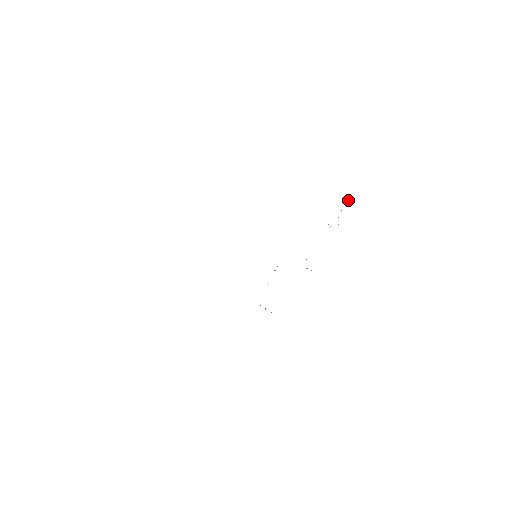
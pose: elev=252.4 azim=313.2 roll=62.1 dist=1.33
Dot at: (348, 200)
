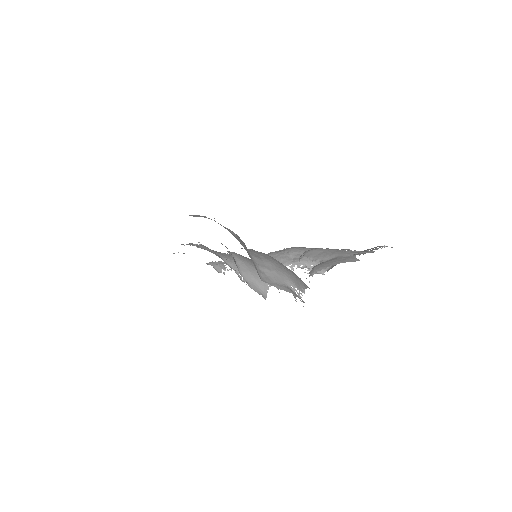
Dot at: (309, 282)
